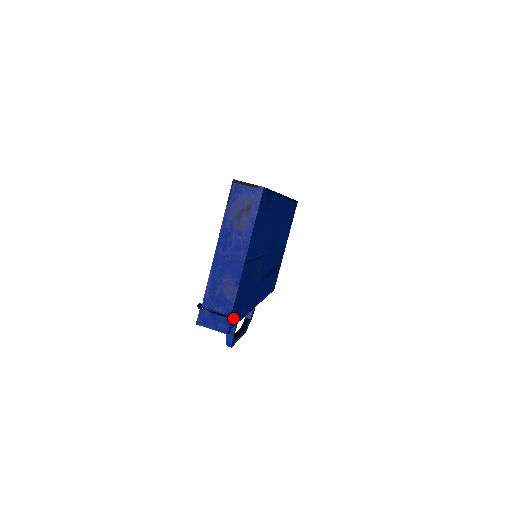
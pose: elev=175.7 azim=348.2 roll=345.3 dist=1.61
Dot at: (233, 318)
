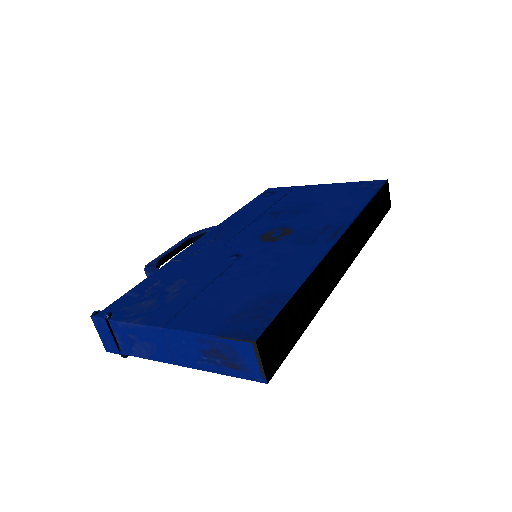
Dot at: (122, 356)
